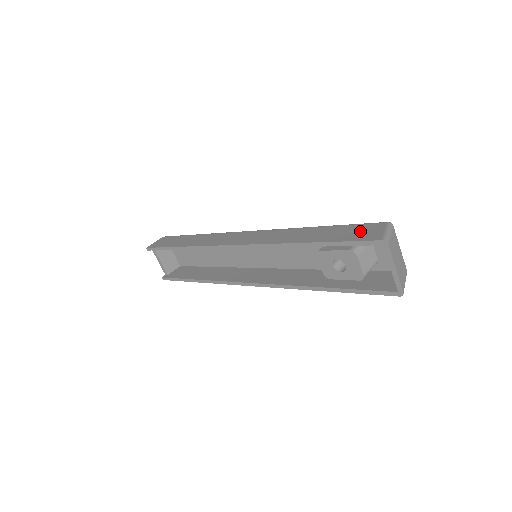
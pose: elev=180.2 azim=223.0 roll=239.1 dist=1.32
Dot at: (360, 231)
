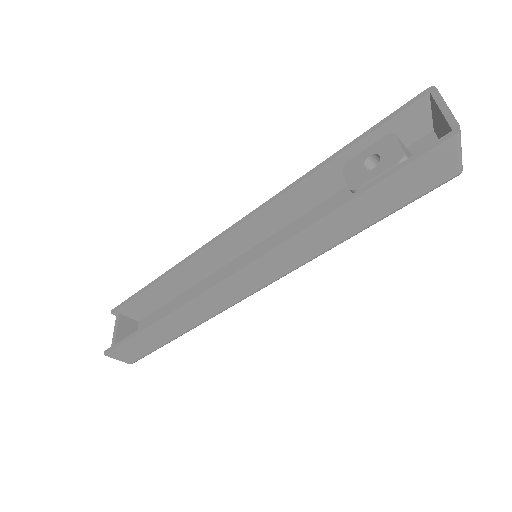
Dot at: (400, 129)
